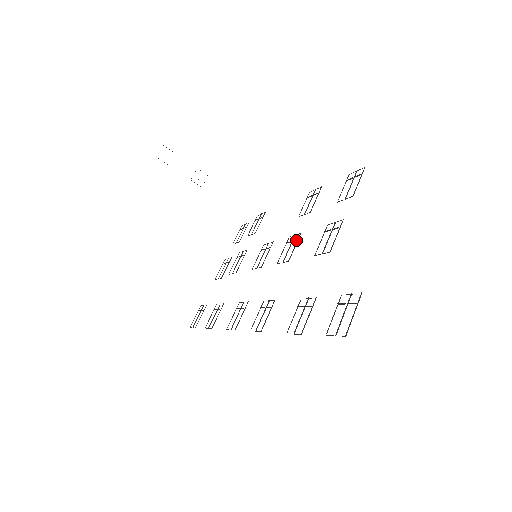
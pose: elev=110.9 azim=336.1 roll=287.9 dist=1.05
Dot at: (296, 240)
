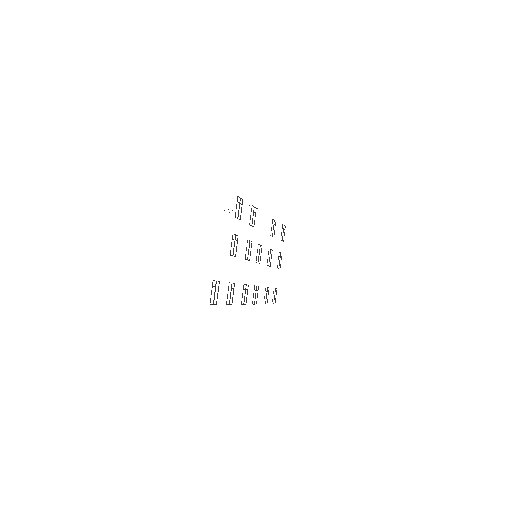
Dot at: occluded
